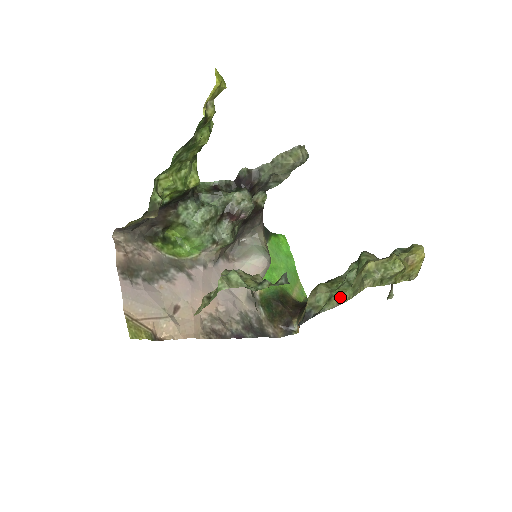
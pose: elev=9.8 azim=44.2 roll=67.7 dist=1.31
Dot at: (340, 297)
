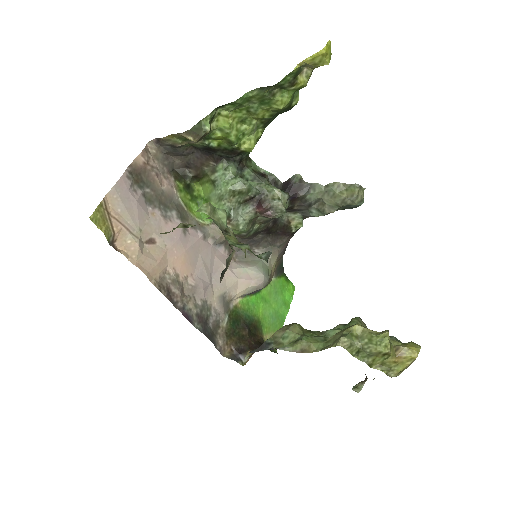
Dot at: (307, 344)
